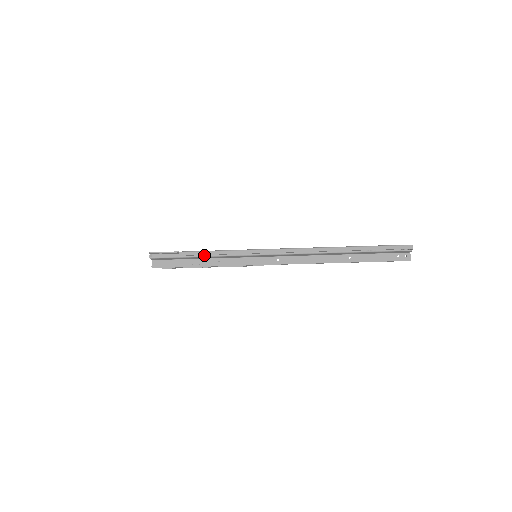
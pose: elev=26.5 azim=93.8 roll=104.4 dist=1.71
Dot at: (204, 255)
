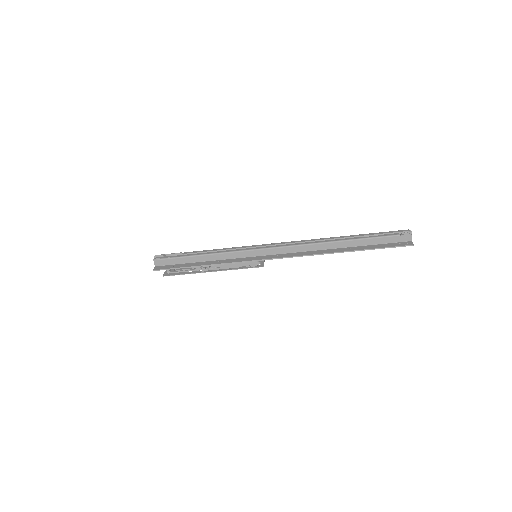
Dot at: (205, 253)
